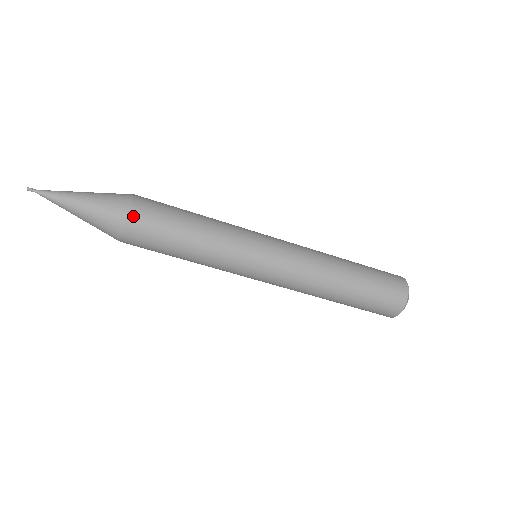
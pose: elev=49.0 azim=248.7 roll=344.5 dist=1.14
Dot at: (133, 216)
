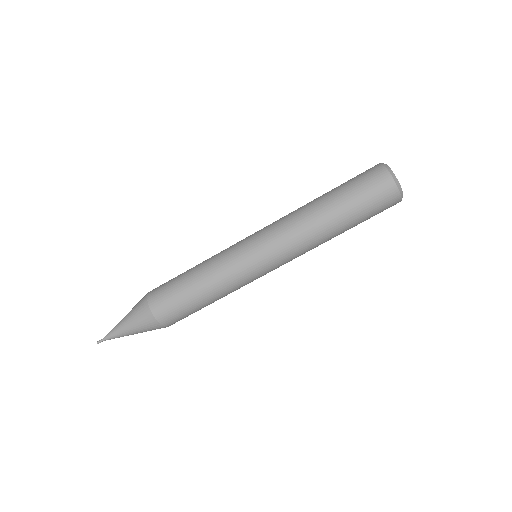
Dot at: (153, 305)
